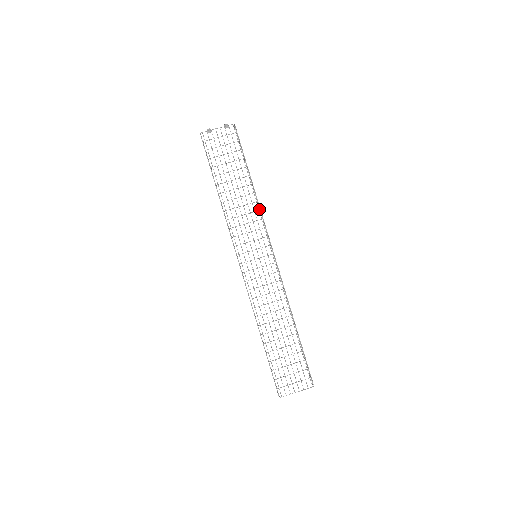
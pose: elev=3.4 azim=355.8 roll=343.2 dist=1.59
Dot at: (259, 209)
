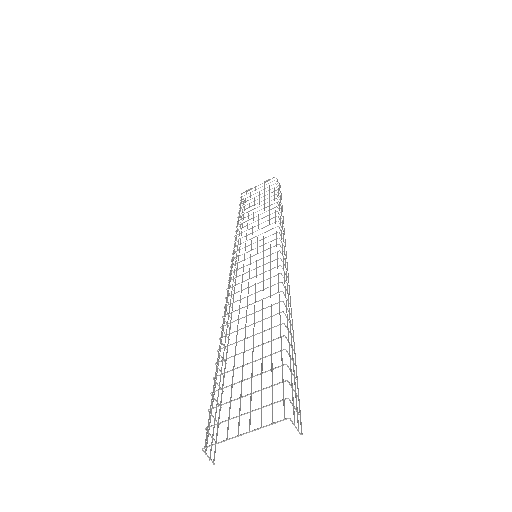
Dot at: occluded
